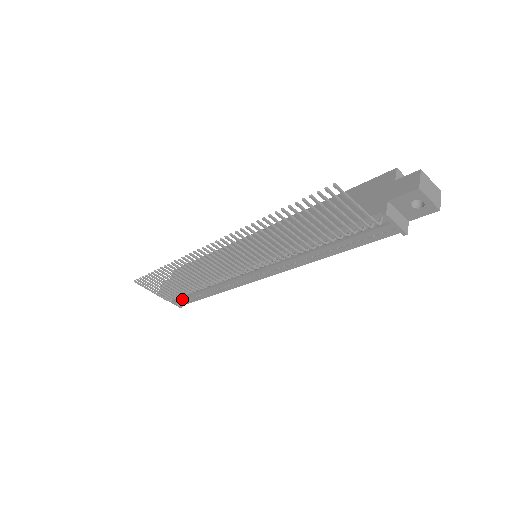
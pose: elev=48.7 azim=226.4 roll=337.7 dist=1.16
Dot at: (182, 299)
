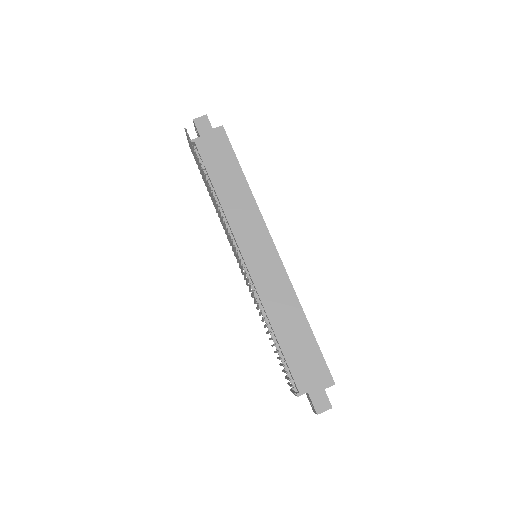
Dot at: occluded
